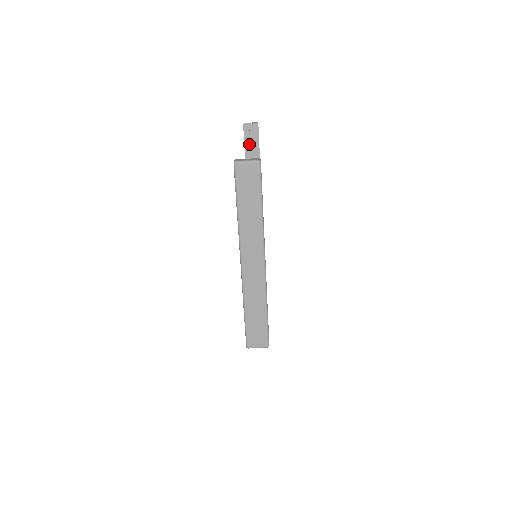
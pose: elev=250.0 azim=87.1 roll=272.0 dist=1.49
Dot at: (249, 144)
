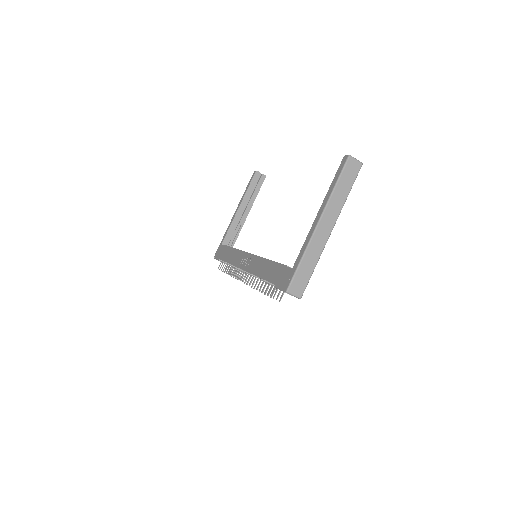
Dot at: (253, 187)
